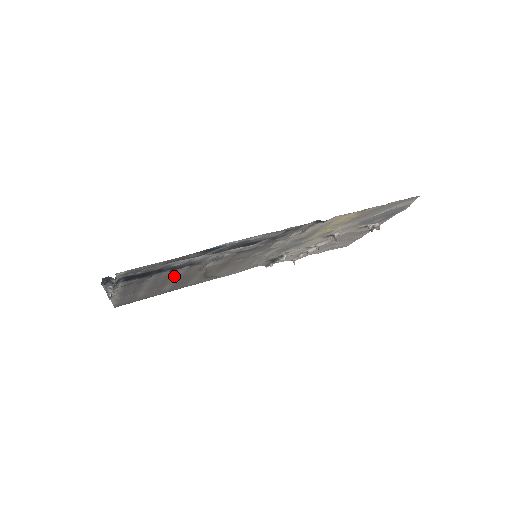
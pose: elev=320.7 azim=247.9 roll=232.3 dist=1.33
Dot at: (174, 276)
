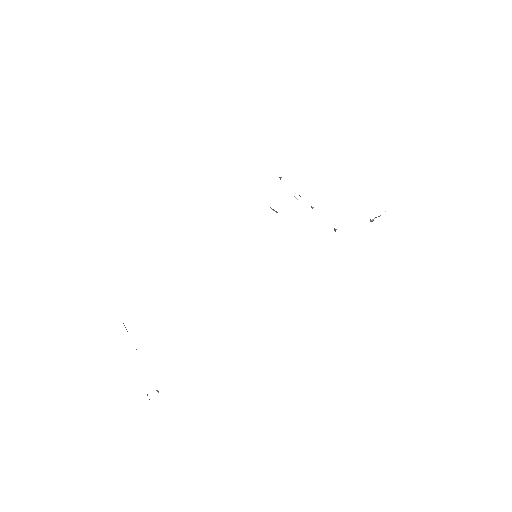
Dot at: occluded
